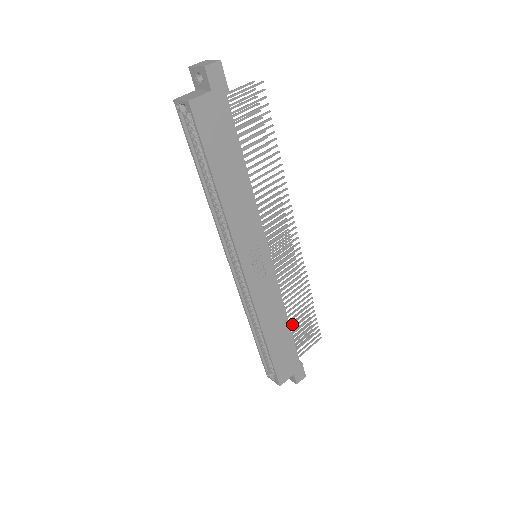
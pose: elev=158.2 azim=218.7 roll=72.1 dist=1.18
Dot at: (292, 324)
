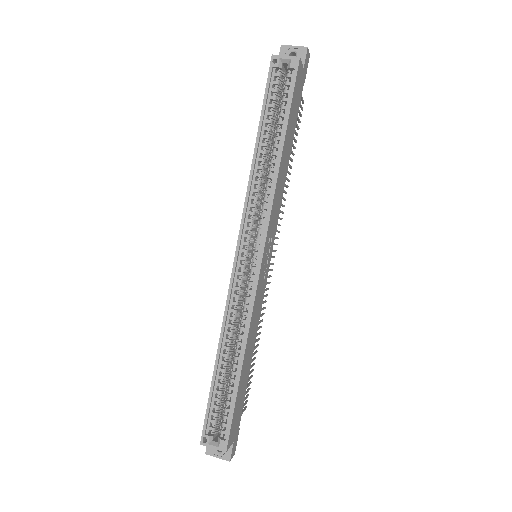
Dot at: occluded
